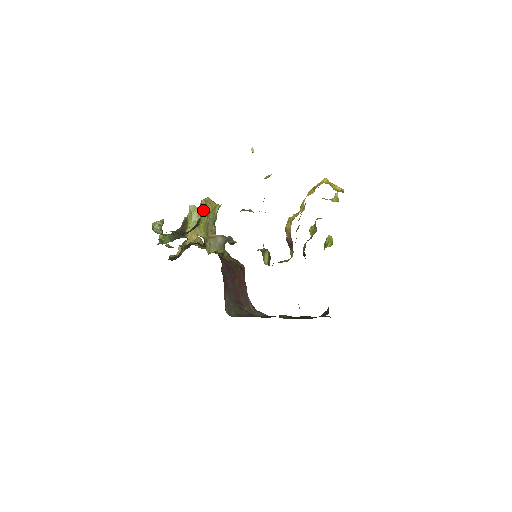
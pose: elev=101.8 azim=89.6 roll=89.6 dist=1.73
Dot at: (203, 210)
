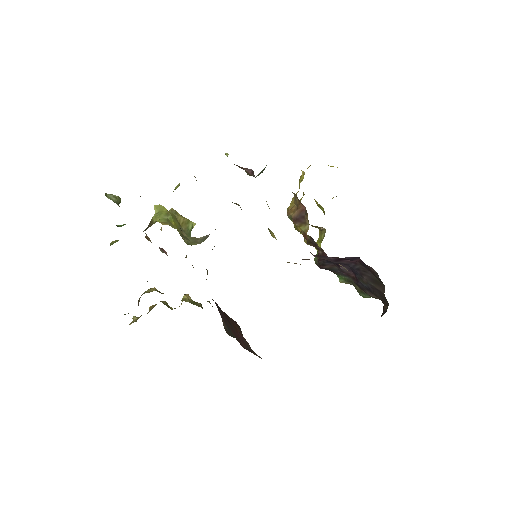
Dot at: (176, 186)
